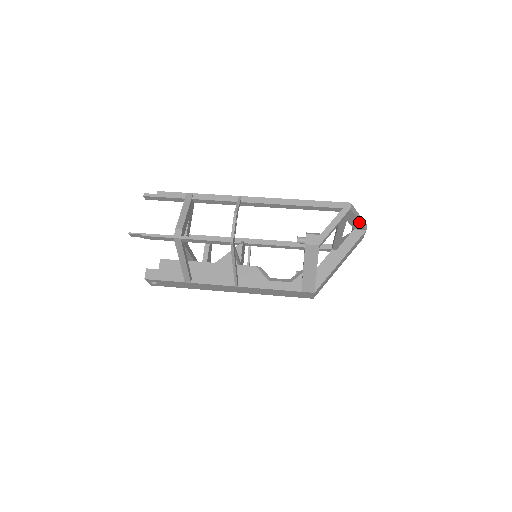
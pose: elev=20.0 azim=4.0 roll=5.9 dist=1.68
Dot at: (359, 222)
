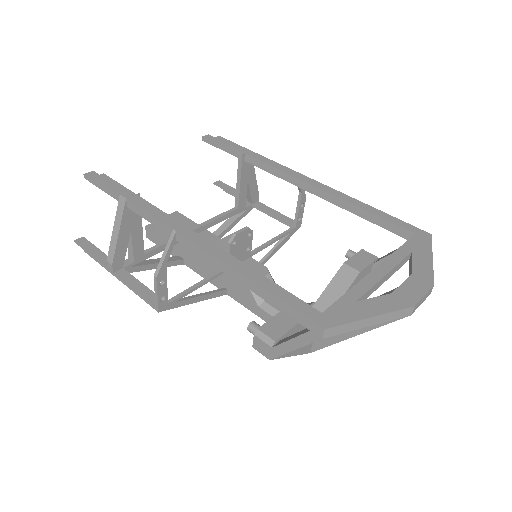
Dot at: (376, 321)
